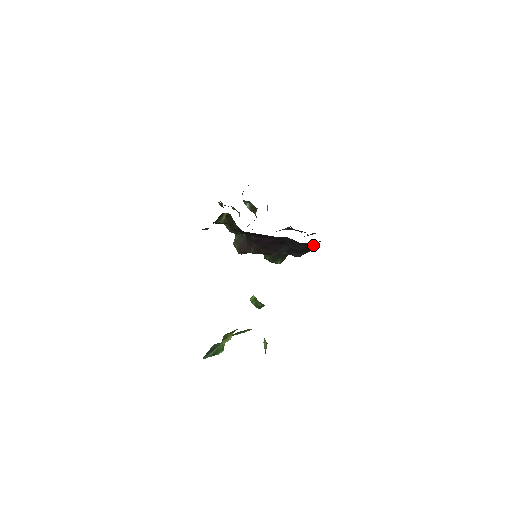
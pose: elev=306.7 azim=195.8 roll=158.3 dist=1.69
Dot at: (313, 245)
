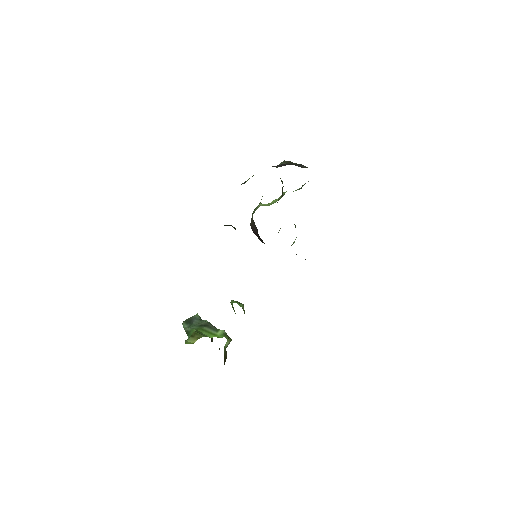
Dot at: occluded
